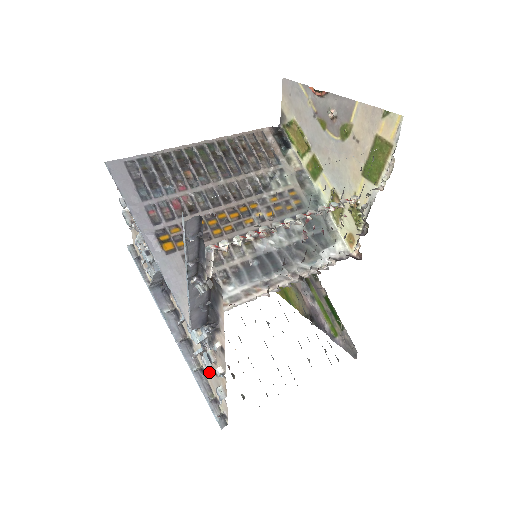
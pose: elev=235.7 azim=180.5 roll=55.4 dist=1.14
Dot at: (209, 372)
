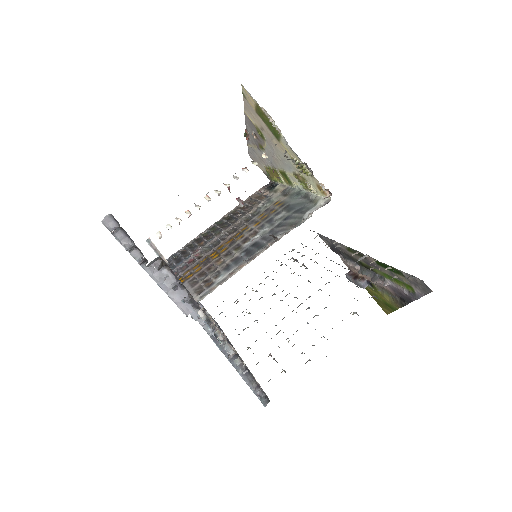
Dot at: (228, 353)
